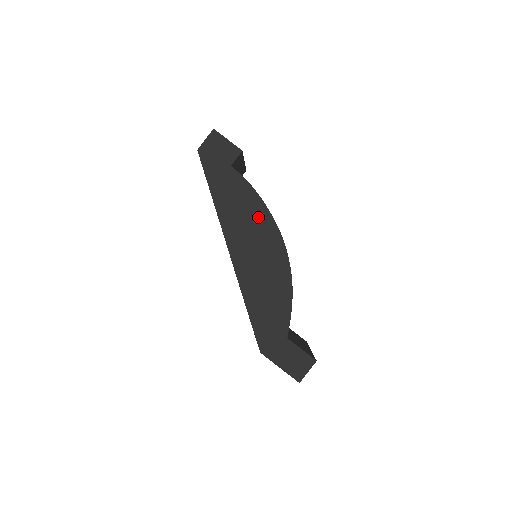
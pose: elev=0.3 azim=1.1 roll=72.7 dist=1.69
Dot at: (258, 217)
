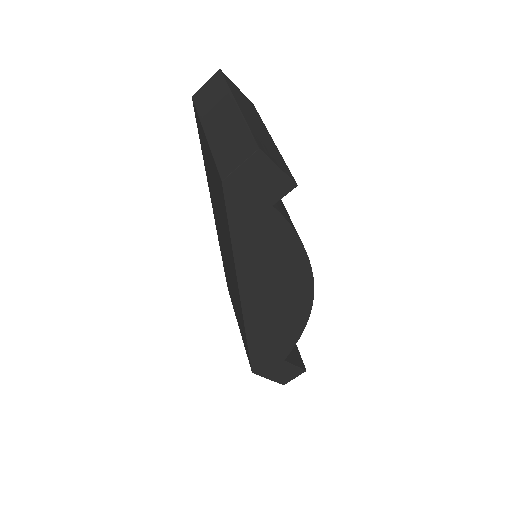
Dot at: (291, 266)
